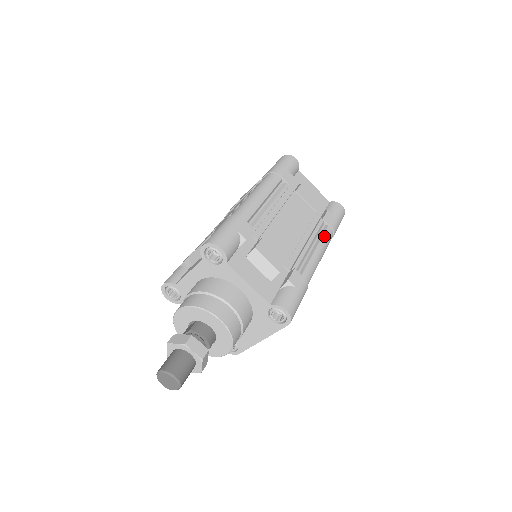
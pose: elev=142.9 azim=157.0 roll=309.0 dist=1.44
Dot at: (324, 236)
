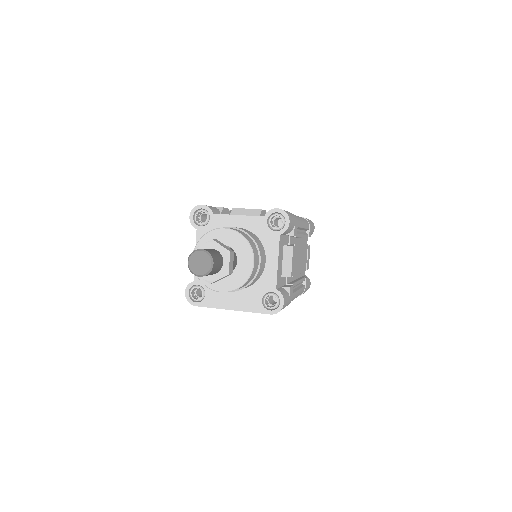
Dot at: (302, 288)
